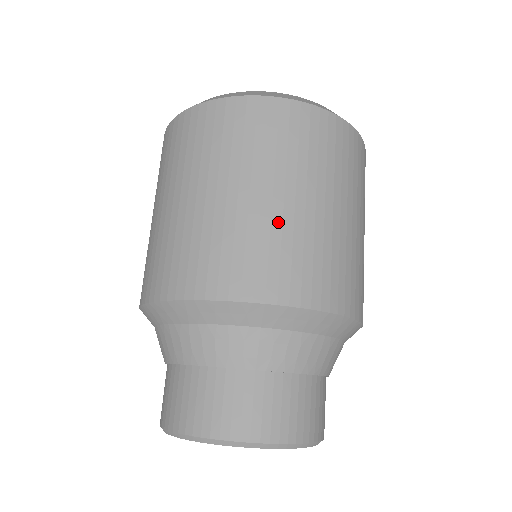
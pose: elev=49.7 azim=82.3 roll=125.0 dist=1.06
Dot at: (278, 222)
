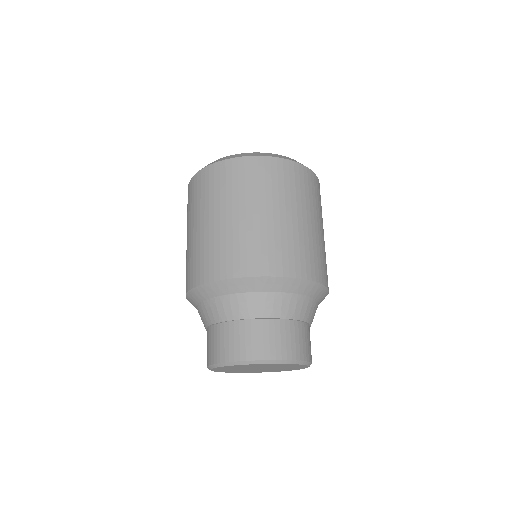
Dot at: (257, 229)
